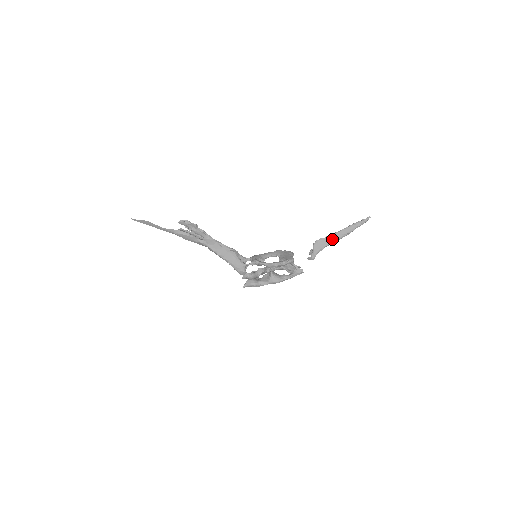
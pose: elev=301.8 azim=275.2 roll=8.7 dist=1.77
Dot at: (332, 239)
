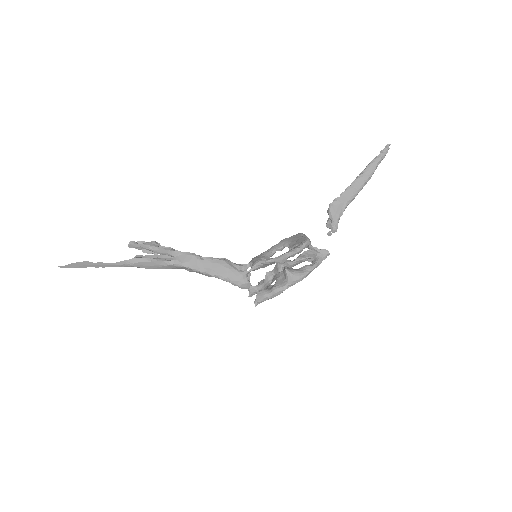
Dot at: (350, 193)
